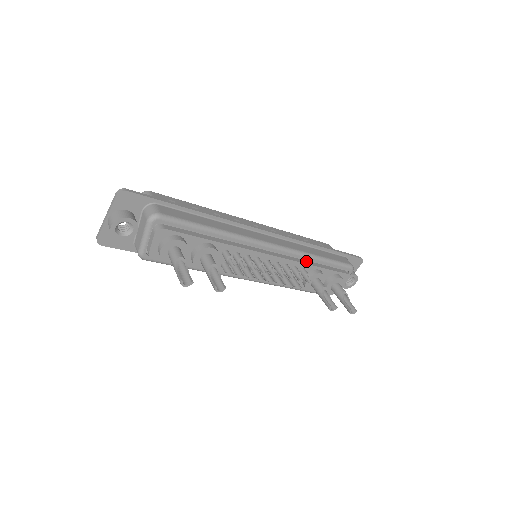
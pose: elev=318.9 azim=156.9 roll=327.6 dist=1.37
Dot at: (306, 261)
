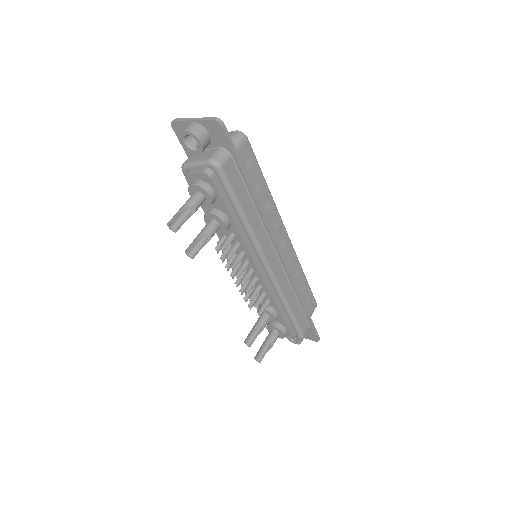
Dot at: (278, 300)
